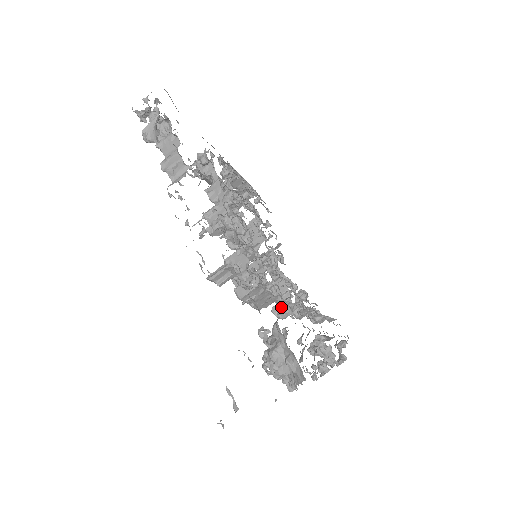
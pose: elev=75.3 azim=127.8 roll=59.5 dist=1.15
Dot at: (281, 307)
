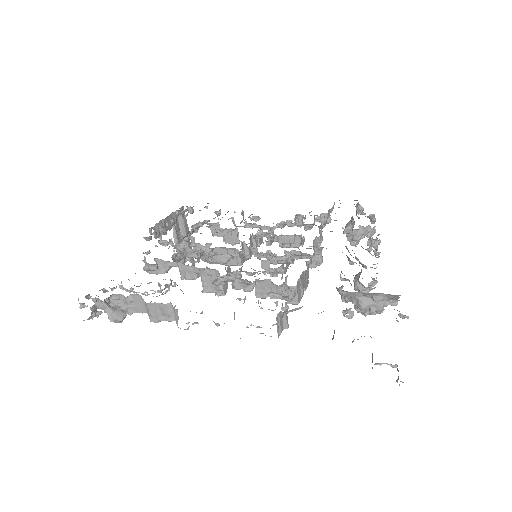
Dot at: (312, 259)
